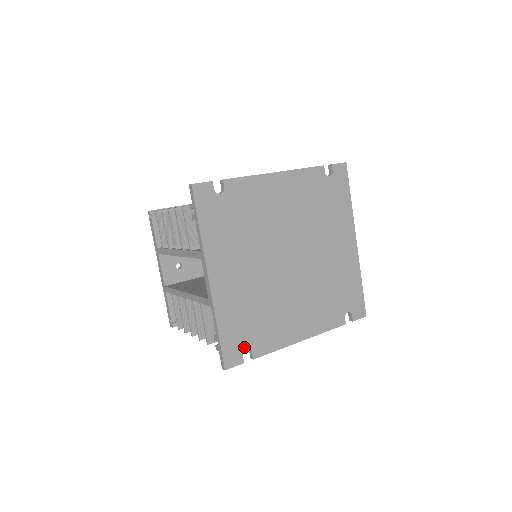
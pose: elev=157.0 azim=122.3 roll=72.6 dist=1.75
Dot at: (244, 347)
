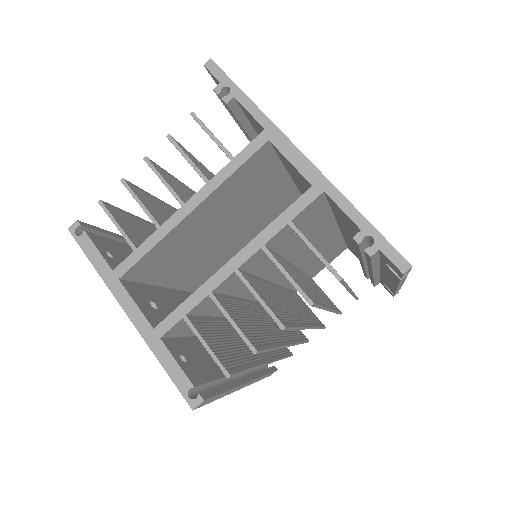
Dot at: occluded
